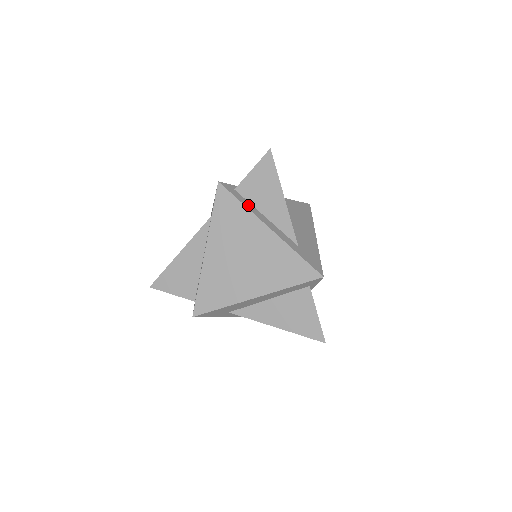
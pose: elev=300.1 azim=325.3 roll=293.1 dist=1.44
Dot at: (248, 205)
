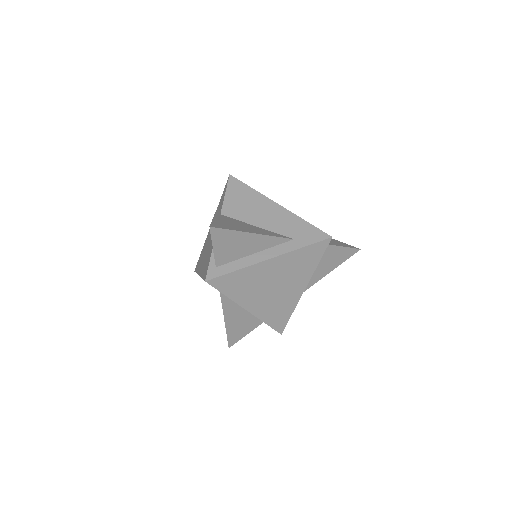
Dot at: (239, 265)
